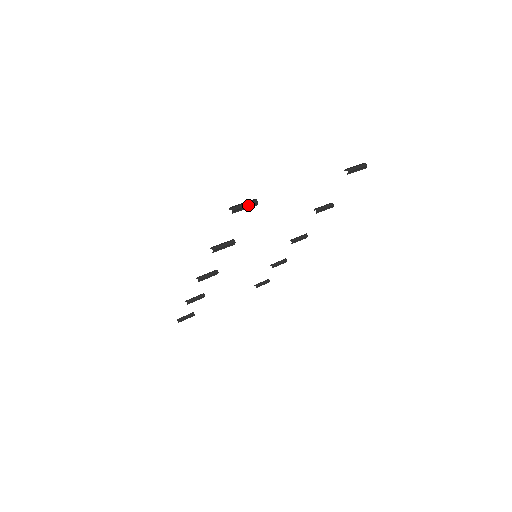
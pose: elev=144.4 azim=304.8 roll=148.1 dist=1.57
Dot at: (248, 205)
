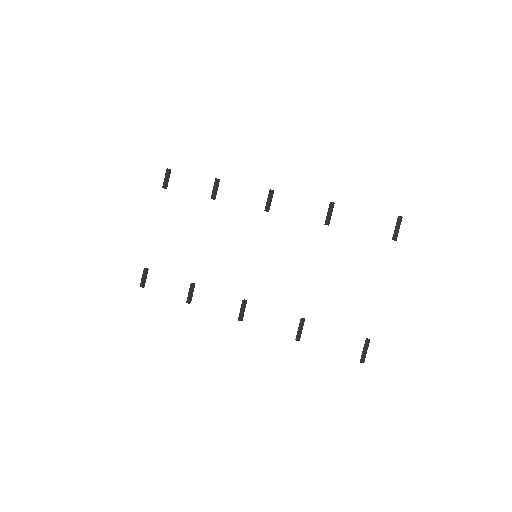
Dot at: (367, 348)
